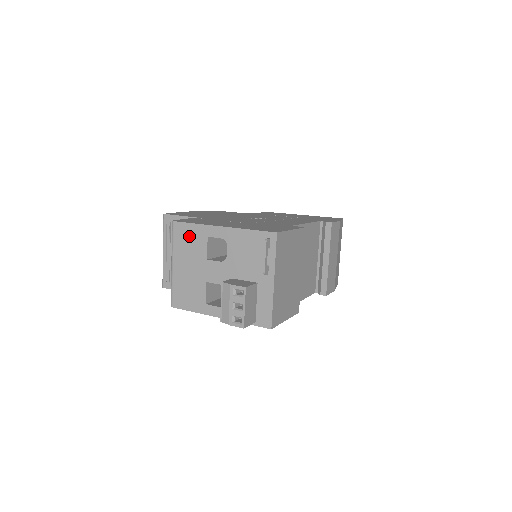
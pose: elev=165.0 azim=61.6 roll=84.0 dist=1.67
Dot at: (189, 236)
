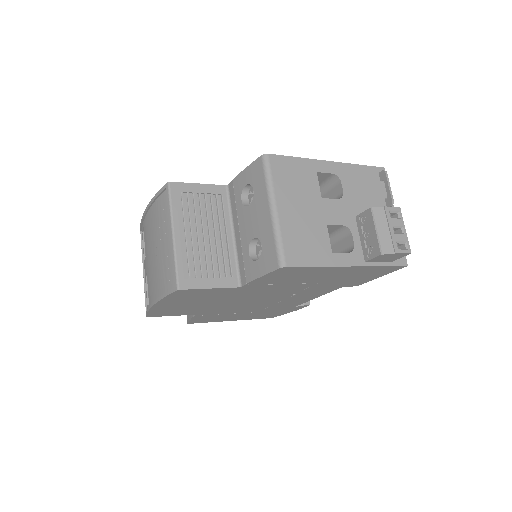
Dot at: (293, 171)
